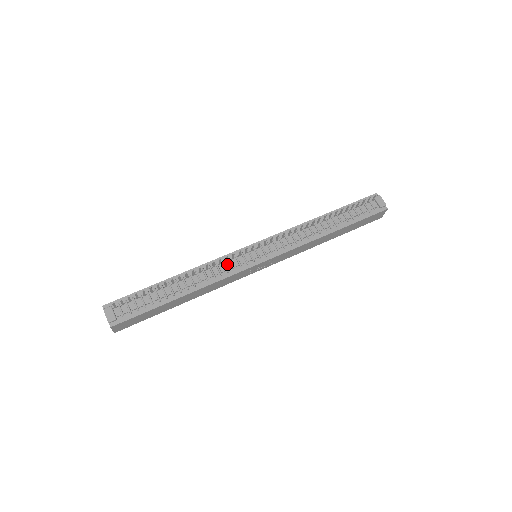
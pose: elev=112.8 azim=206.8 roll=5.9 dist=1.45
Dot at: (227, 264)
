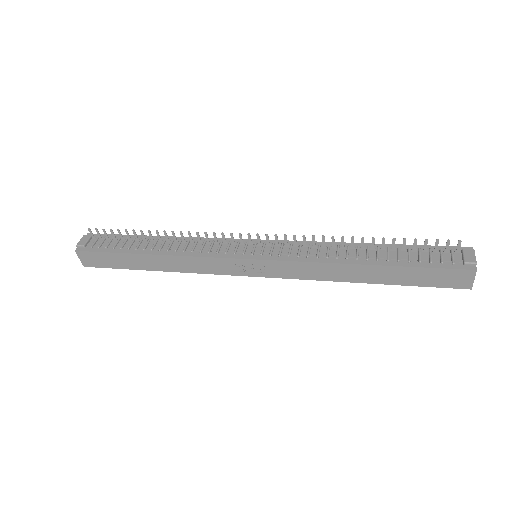
Dot at: (215, 246)
